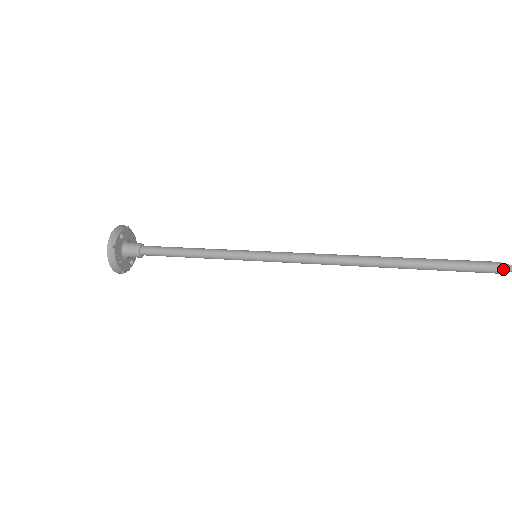
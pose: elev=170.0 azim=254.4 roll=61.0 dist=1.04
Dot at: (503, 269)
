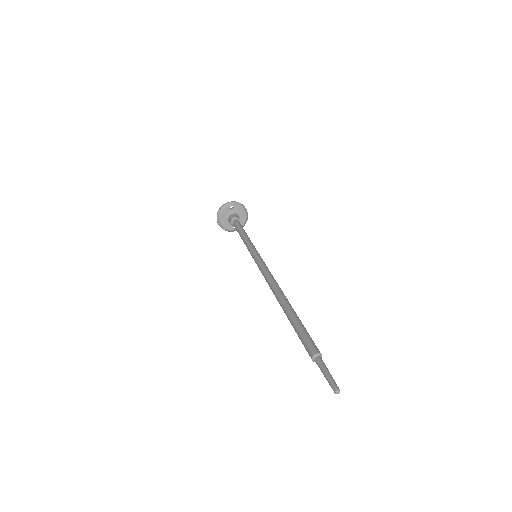
Dot at: (315, 358)
